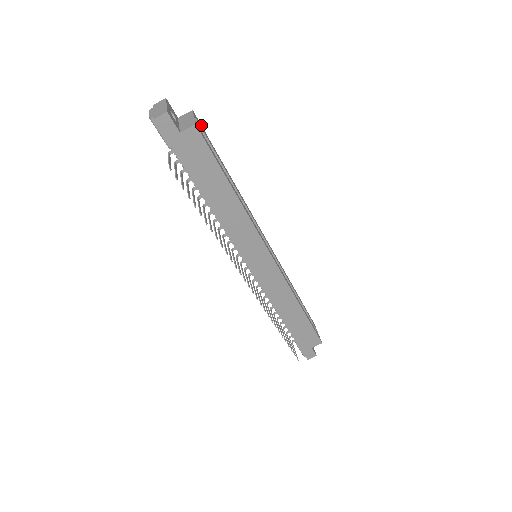
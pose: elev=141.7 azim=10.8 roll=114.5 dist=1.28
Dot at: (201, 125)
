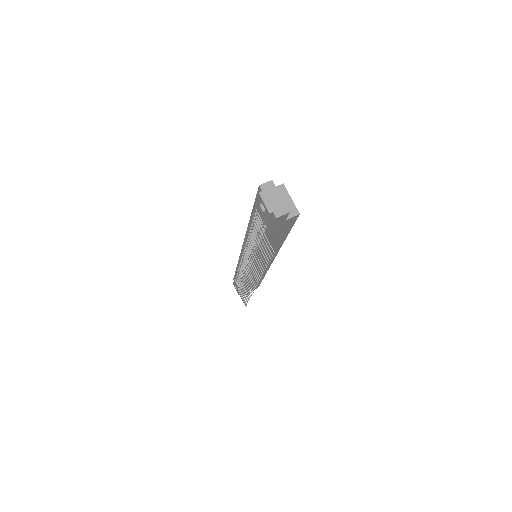
Dot at: occluded
